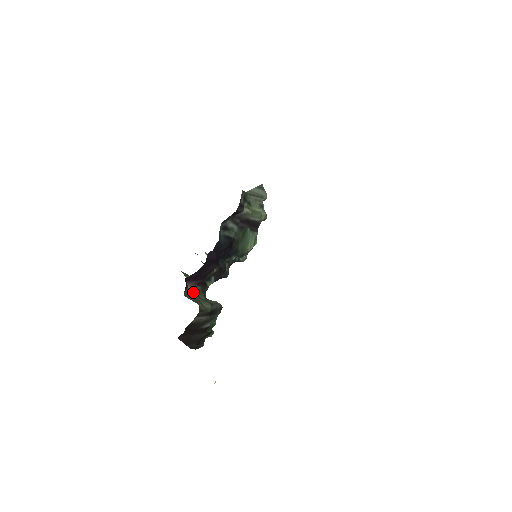
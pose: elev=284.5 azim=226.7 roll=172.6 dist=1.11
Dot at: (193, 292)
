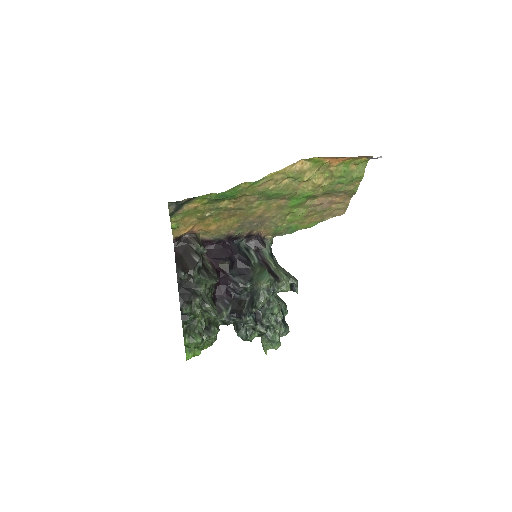
Dot at: (204, 256)
